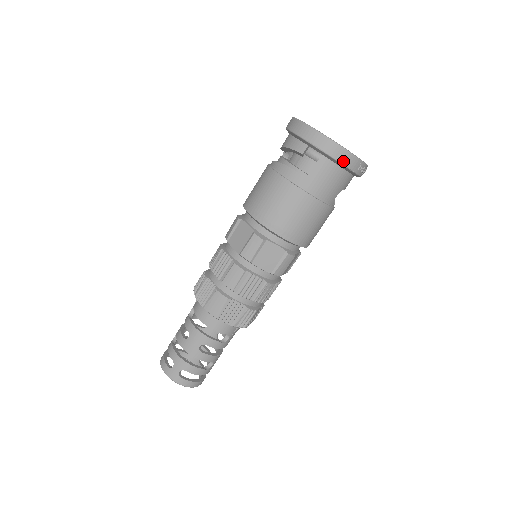
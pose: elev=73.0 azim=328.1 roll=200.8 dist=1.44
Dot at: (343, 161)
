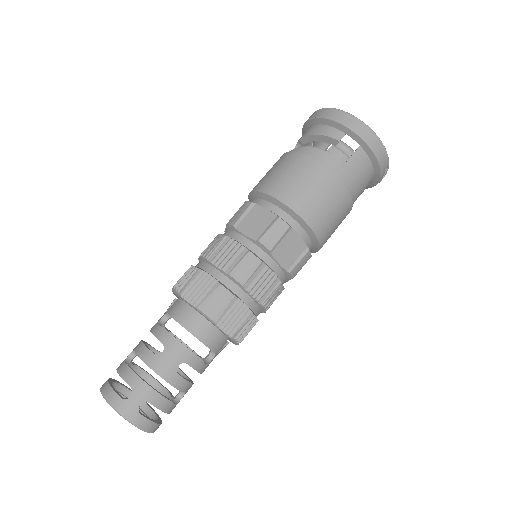
Dot at: (379, 157)
